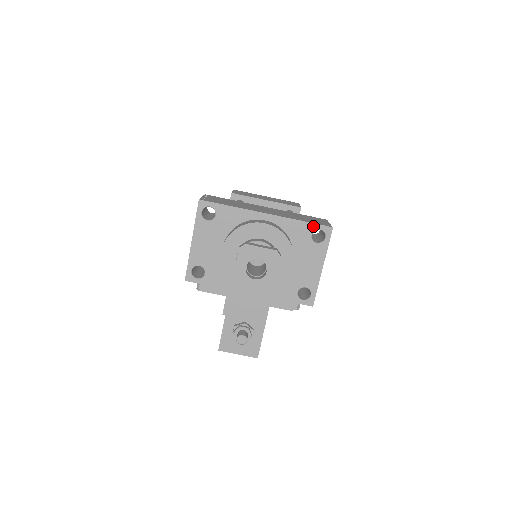
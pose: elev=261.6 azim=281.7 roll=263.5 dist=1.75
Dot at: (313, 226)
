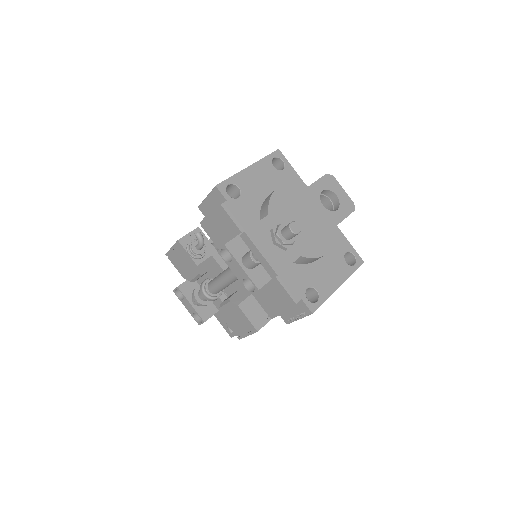
Dot at: (350, 247)
